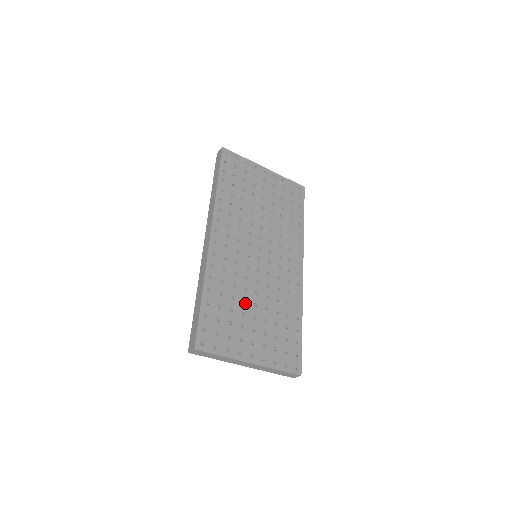
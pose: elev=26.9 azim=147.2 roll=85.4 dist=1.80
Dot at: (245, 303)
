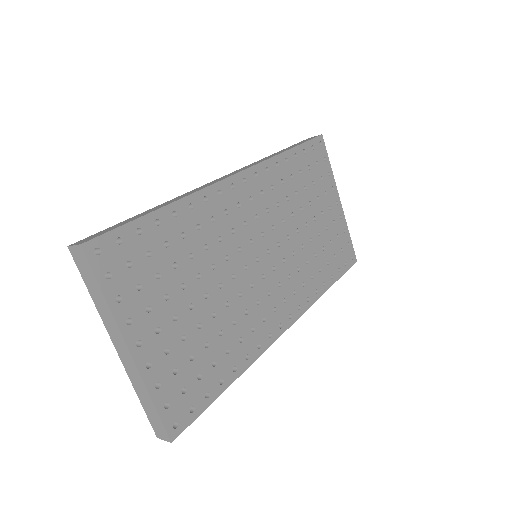
Dot at: (198, 279)
